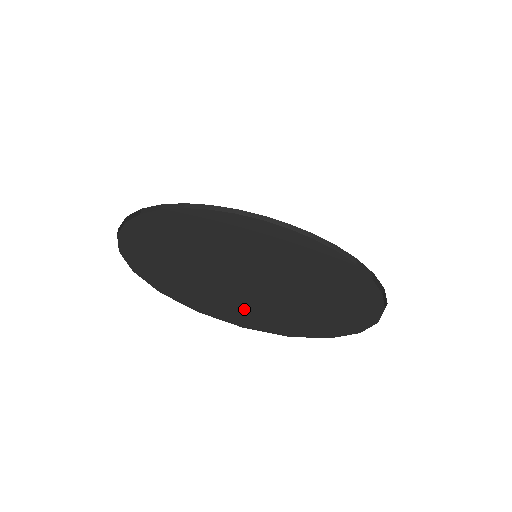
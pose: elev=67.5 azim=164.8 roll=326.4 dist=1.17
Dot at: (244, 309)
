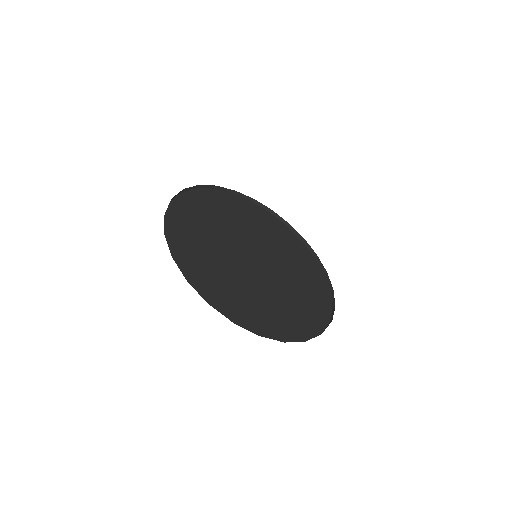
Dot at: (202, 275)
